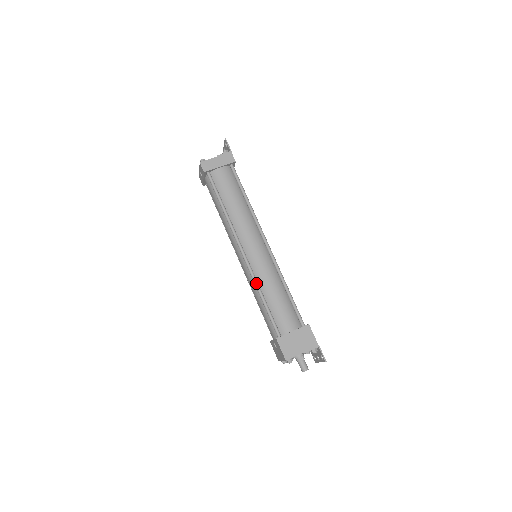
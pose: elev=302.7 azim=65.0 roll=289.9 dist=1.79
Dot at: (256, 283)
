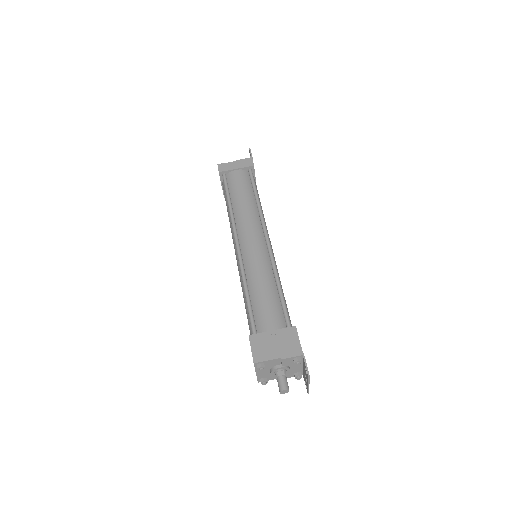
Dot at: (243, 275)
